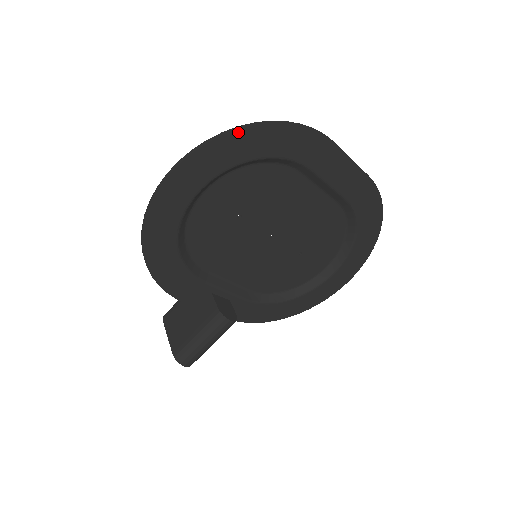
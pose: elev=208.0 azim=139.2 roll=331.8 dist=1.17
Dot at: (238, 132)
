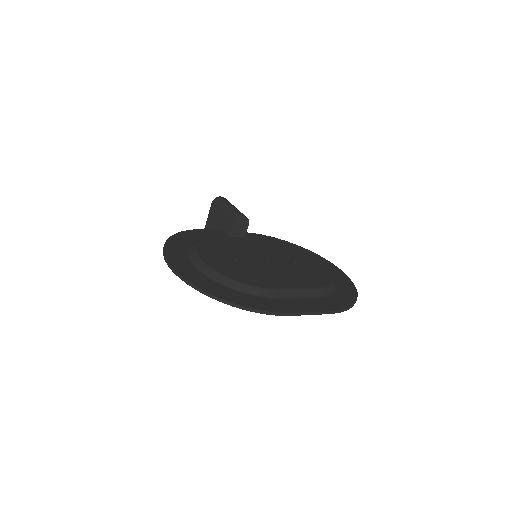
Dot at: (207, 294)
